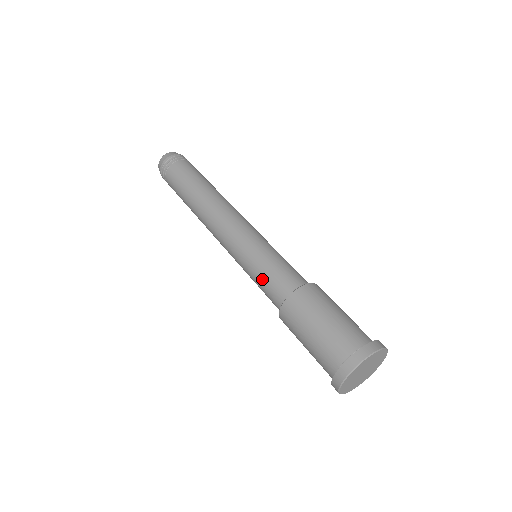
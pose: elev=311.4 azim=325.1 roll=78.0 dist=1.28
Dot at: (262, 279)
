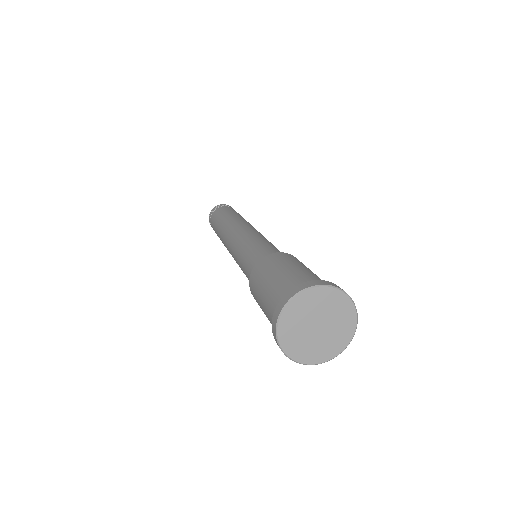
Dot at: (253, 251)
